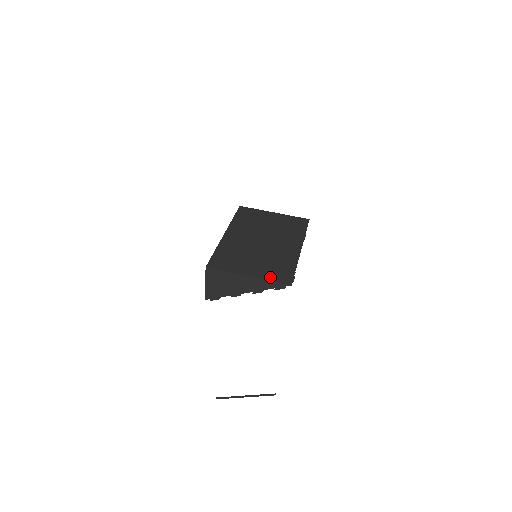
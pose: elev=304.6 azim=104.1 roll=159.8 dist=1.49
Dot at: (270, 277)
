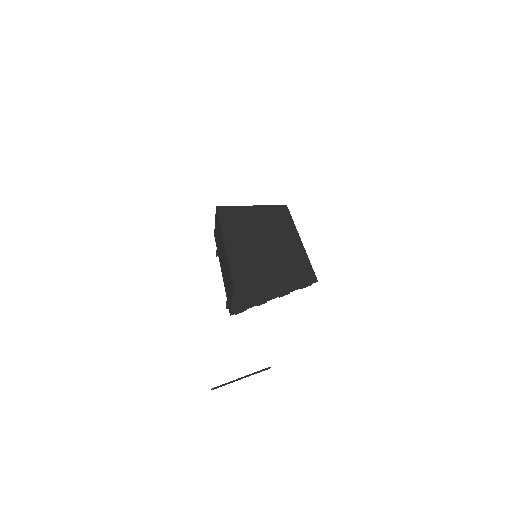
Dot at: (296, 279)
